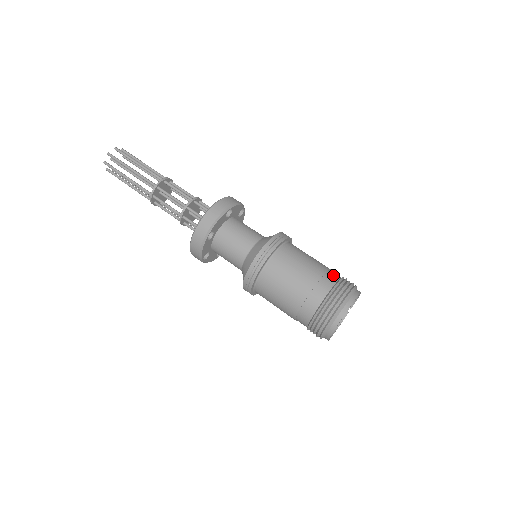
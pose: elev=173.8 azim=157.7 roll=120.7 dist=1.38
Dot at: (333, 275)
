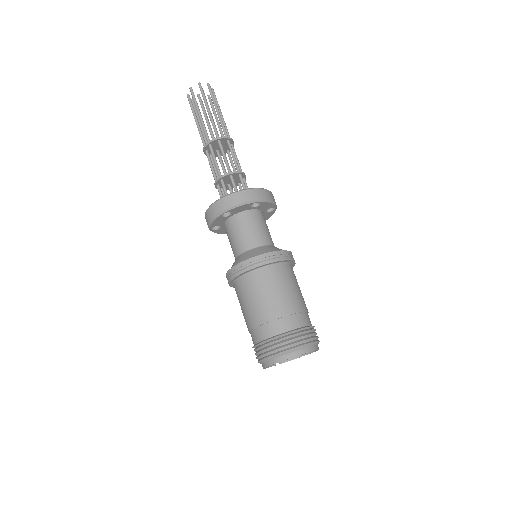
Dot at: occluded
